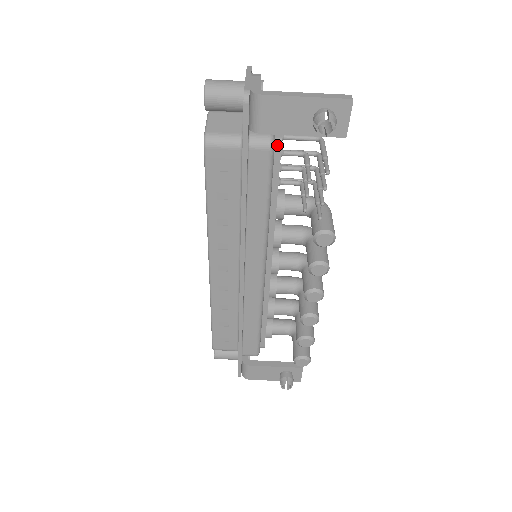
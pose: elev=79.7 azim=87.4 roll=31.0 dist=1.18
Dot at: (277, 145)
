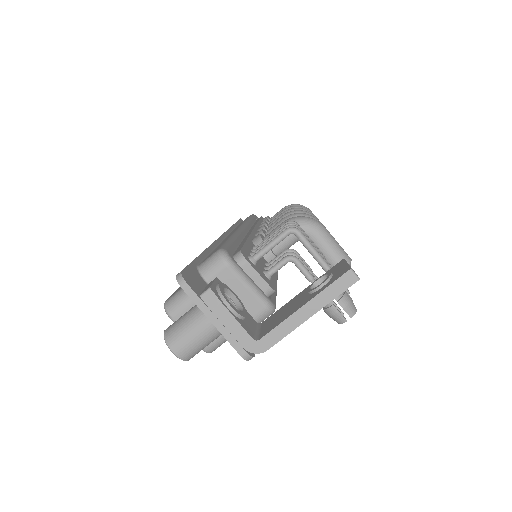
Dot at: (271, 294)
